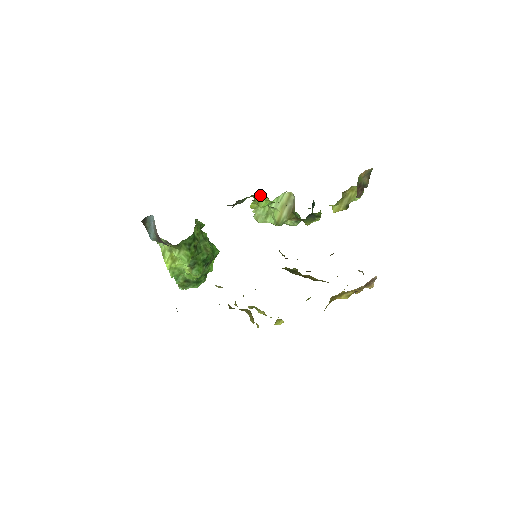
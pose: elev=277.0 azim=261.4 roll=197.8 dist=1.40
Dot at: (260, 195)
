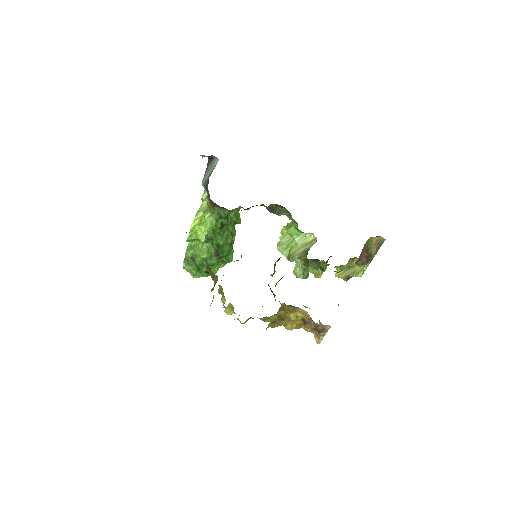
Dot at: (294, 222)
